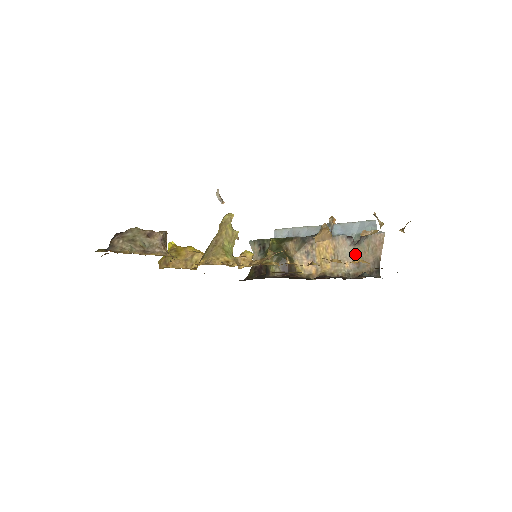
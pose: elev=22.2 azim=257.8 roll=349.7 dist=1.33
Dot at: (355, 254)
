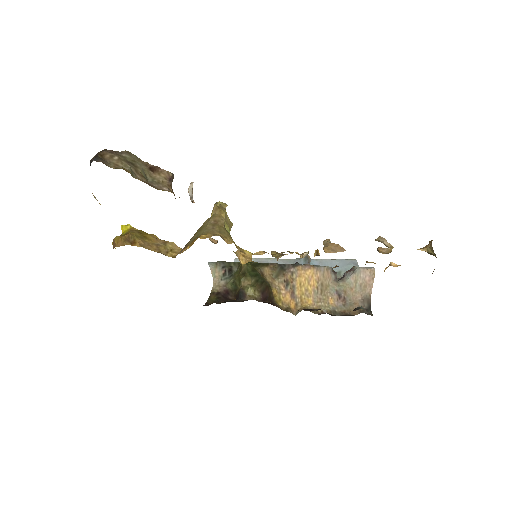
Dot at: (340, 290)
